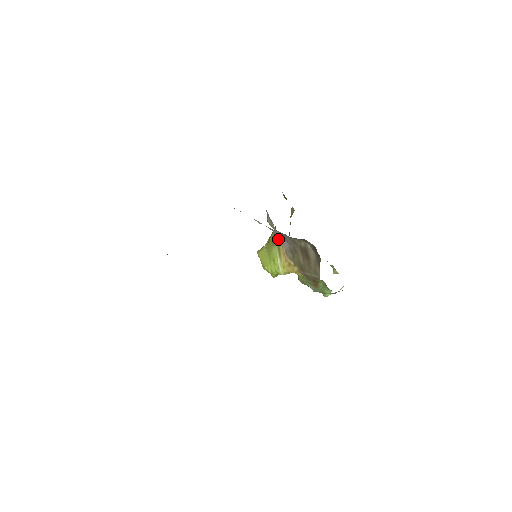
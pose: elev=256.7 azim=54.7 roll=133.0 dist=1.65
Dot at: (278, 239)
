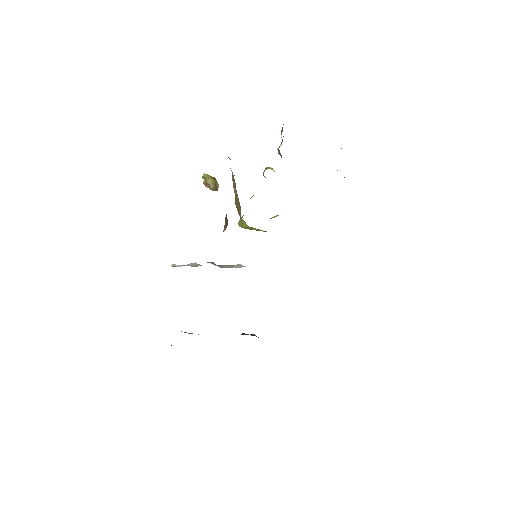
Dot at: occluded
